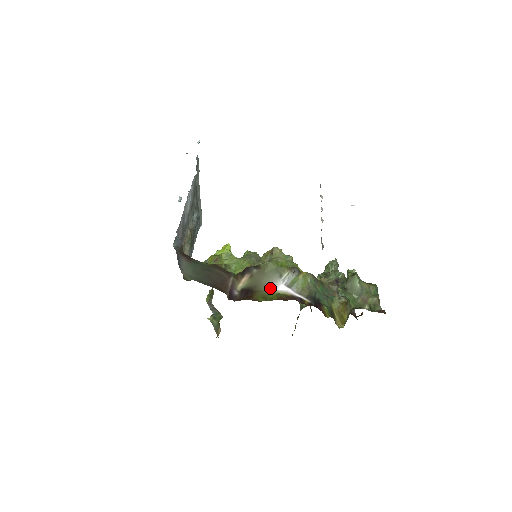
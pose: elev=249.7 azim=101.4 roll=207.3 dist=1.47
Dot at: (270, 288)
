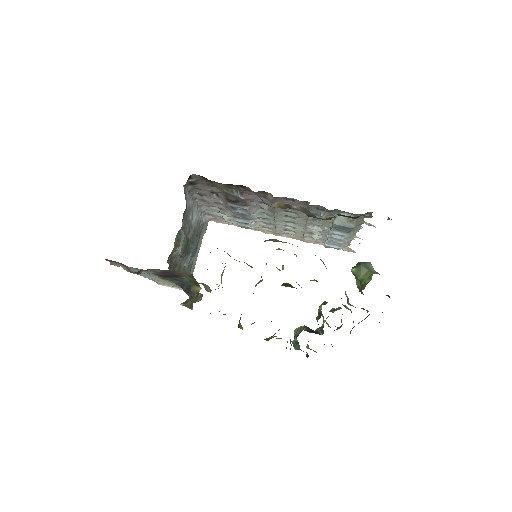
Dot at: occluded
